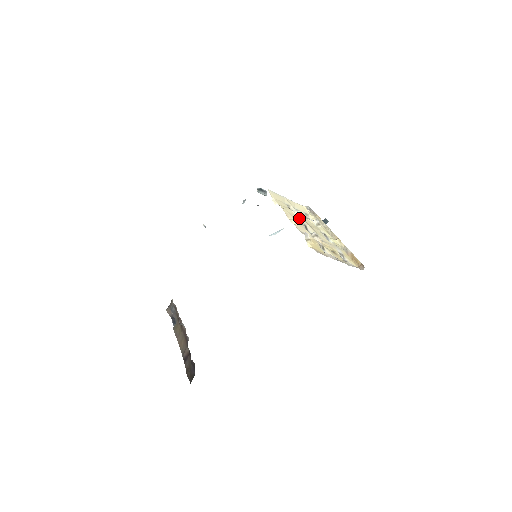
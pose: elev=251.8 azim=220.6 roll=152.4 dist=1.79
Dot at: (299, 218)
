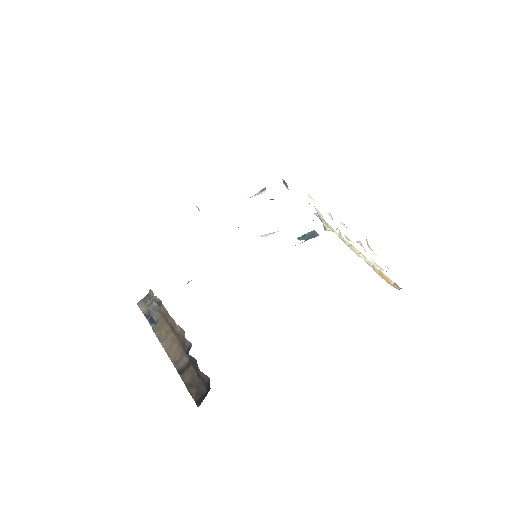
Dot at: occluded
